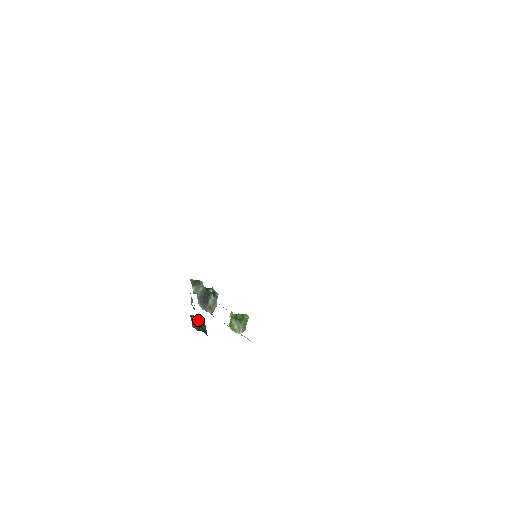
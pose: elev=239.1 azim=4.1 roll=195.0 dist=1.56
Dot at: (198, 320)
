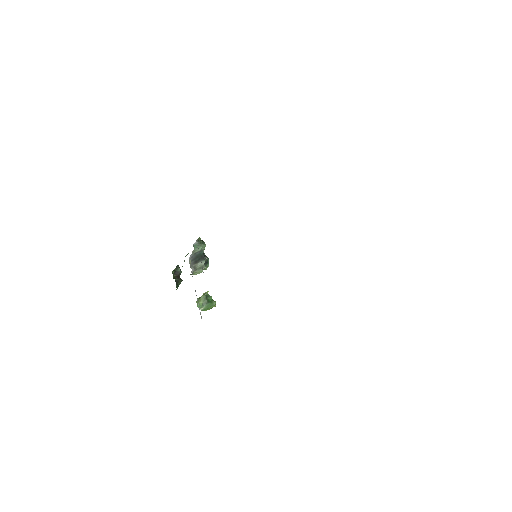
Dot at: (180, 273)
